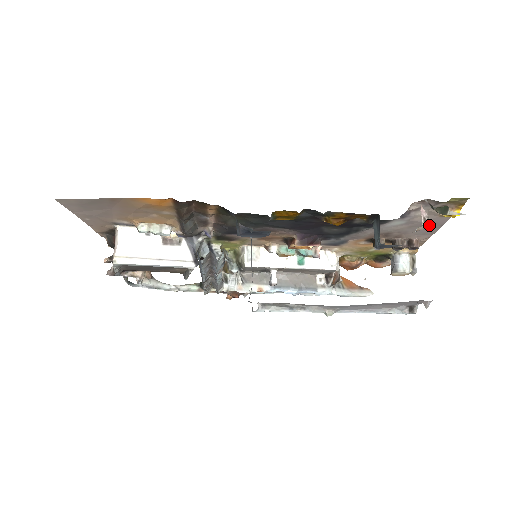
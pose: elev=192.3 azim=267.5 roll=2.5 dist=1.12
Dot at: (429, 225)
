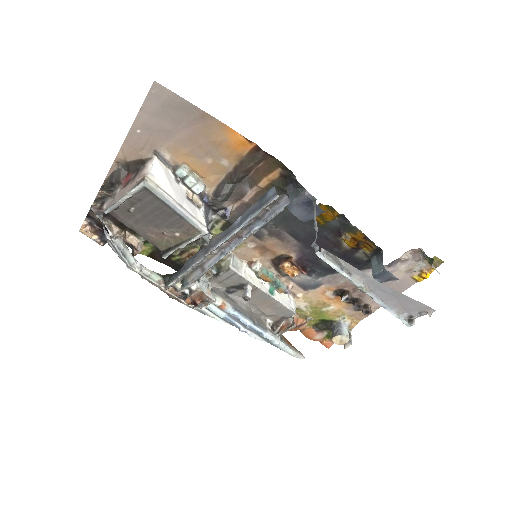
Dot at: occluded
